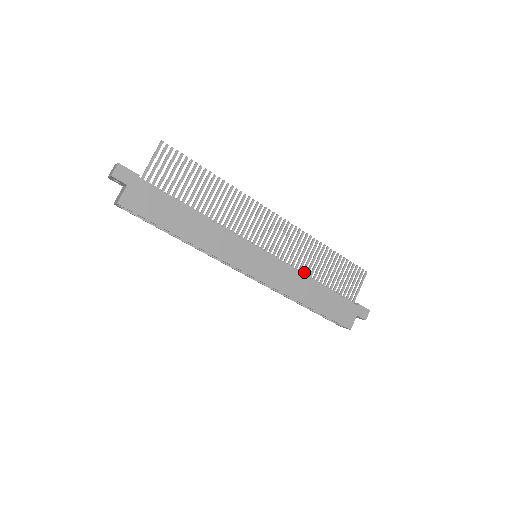
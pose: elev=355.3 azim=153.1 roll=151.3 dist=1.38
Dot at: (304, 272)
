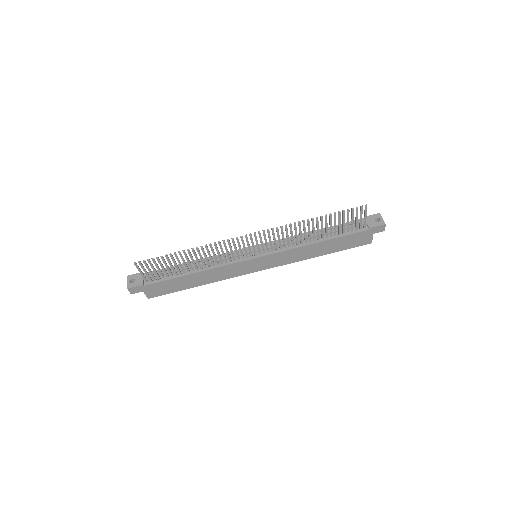
Dot at: (302, 242)
